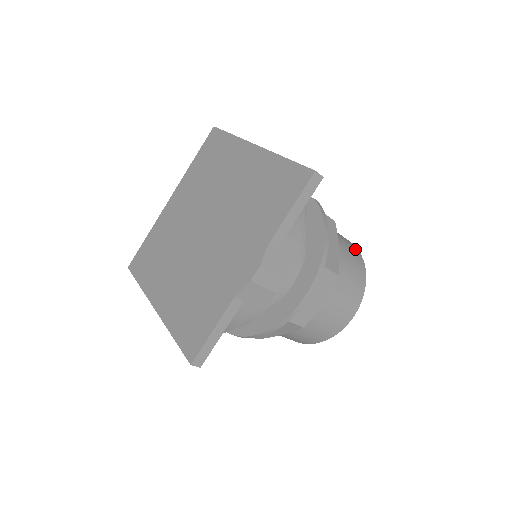
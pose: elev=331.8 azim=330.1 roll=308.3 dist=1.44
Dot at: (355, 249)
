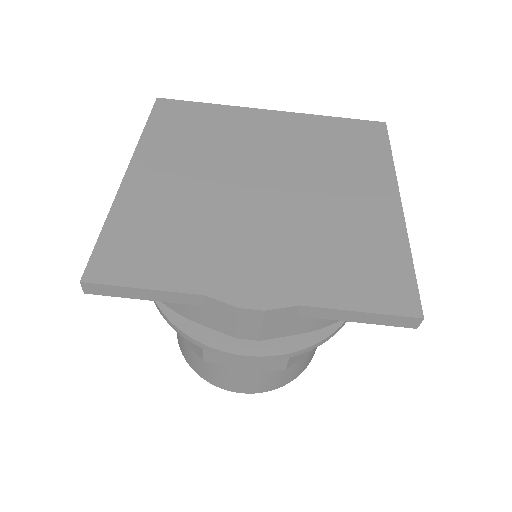
Dot at: occluded
